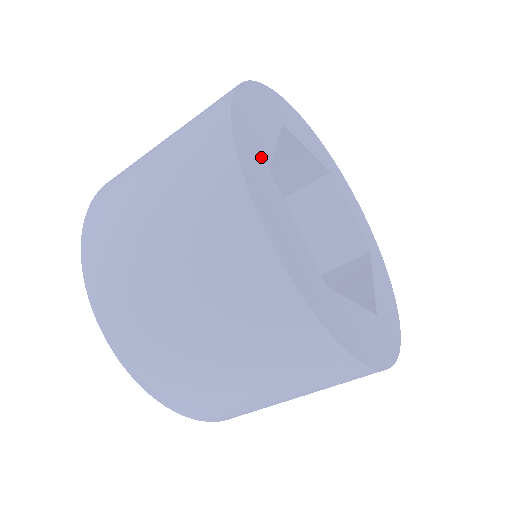
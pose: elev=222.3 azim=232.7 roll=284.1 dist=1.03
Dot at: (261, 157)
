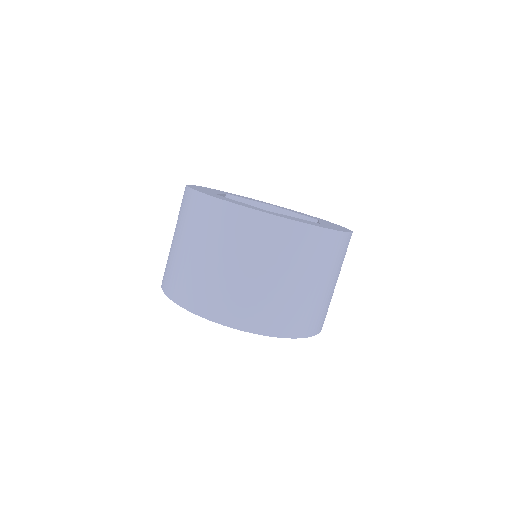
Dot at: occluded
